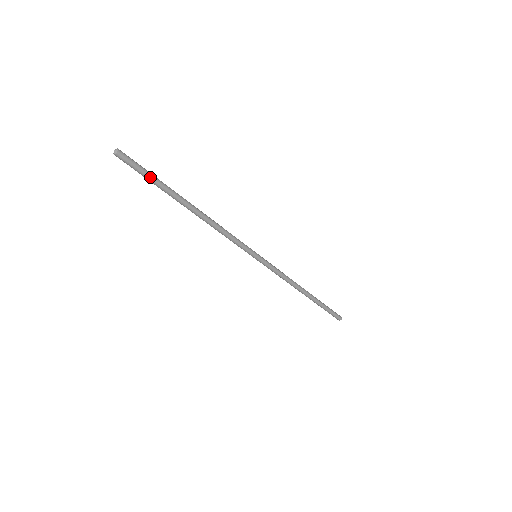
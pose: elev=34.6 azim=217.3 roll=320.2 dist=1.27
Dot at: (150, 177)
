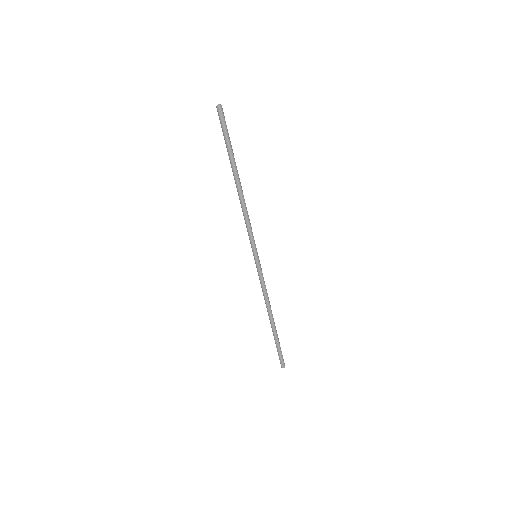
Dot at: (228, 138)
